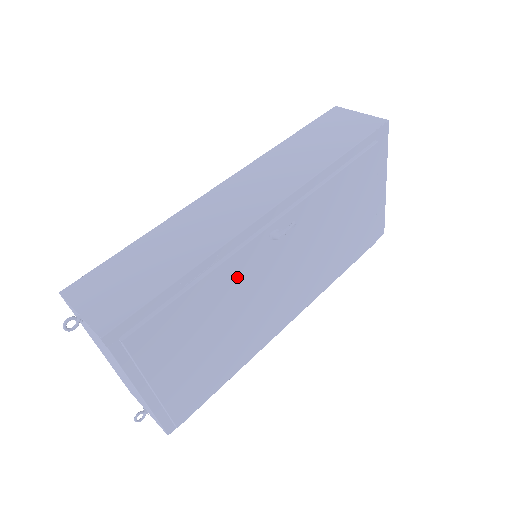
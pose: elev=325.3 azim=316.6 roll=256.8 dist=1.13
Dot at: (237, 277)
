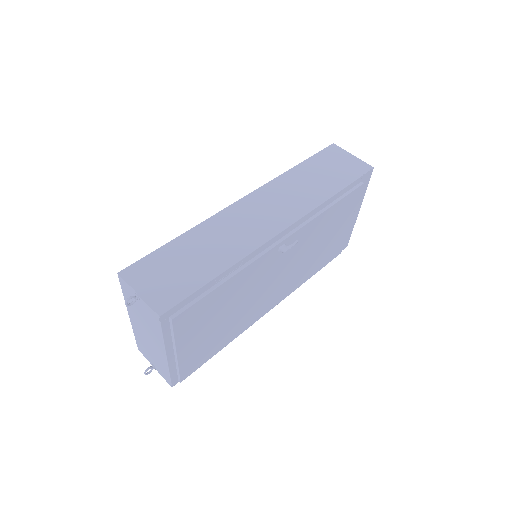
Dot at: (250, 277)
